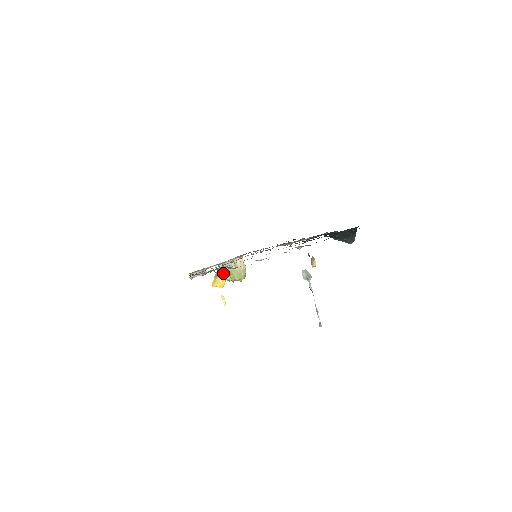
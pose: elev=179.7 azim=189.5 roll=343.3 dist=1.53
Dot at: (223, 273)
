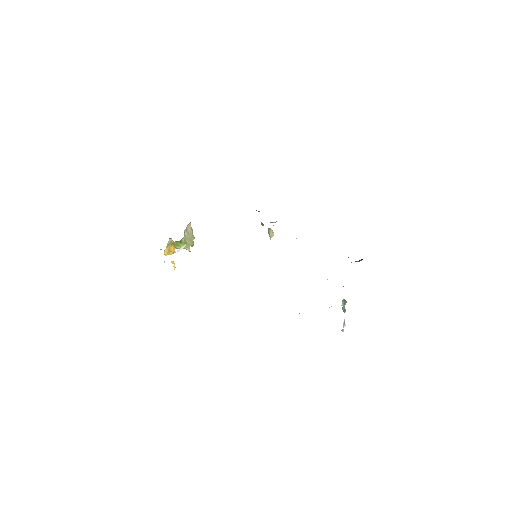
Dot at: (180, 244)
